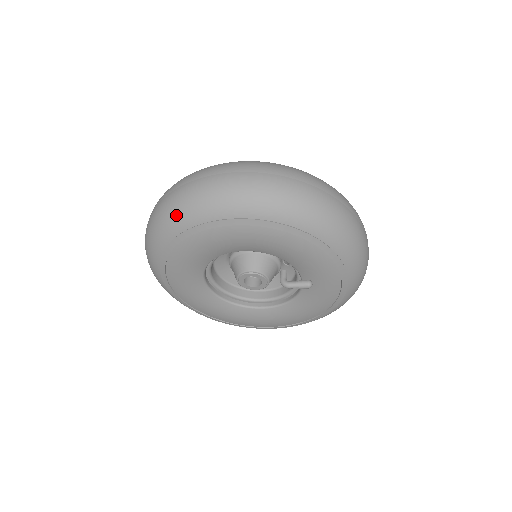
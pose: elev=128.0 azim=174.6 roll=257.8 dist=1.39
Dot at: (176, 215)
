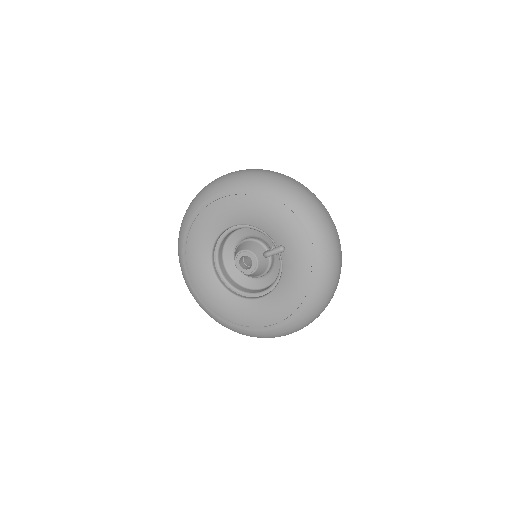
Dot at: (189, 209)
